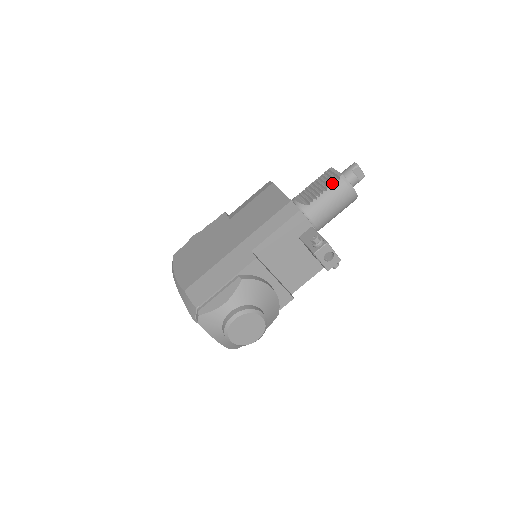
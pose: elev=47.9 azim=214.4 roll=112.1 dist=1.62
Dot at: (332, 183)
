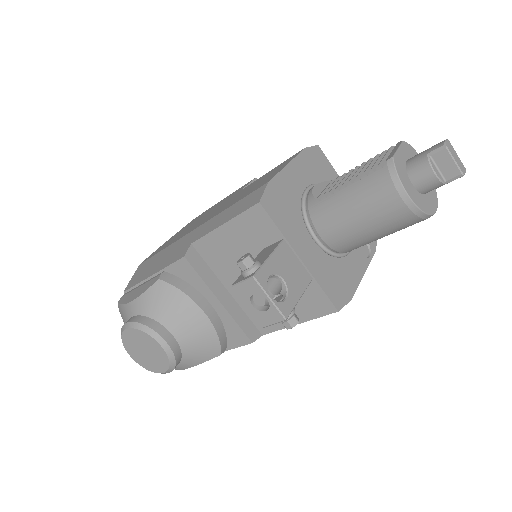
Dot at: (369, 170)
